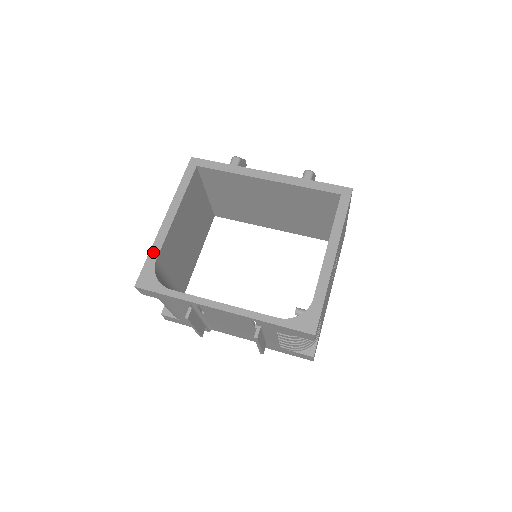
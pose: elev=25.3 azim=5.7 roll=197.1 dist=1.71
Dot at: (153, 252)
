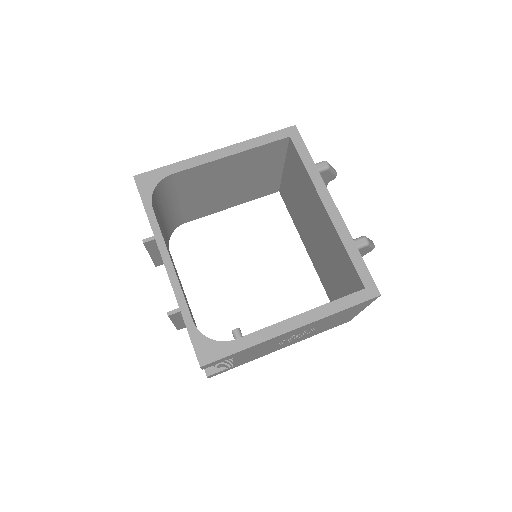
Dot at: (176, 166)
